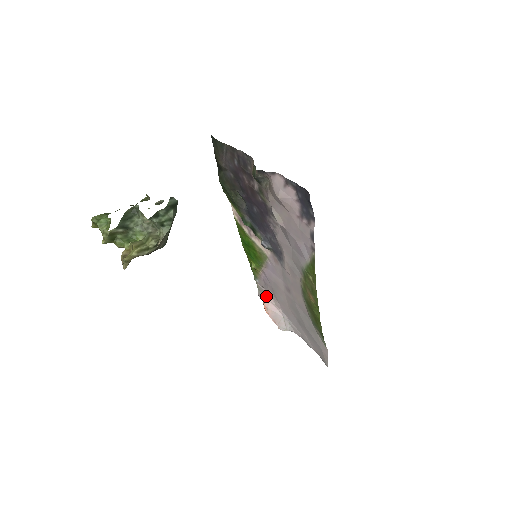
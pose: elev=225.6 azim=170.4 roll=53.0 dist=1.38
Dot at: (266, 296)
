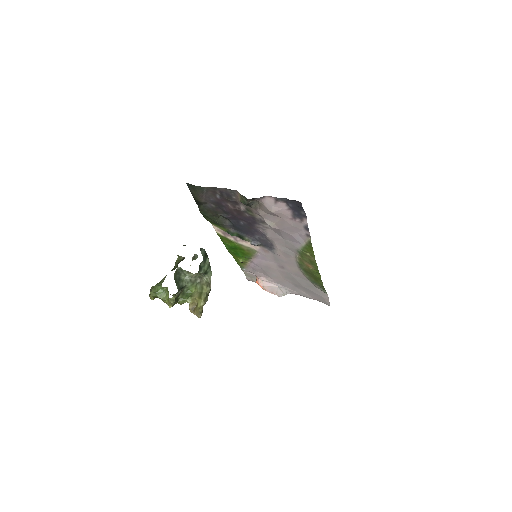
Dot at: (257, 278)
